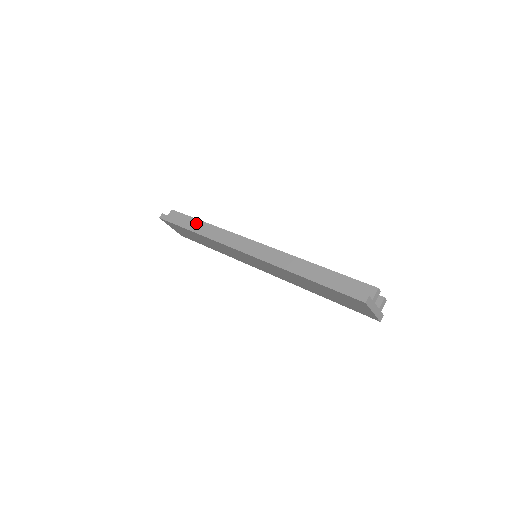
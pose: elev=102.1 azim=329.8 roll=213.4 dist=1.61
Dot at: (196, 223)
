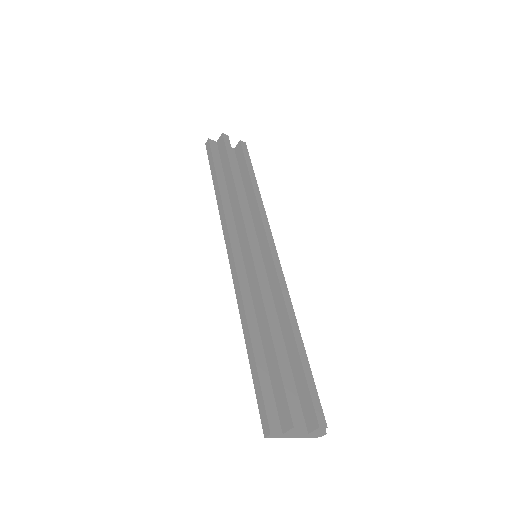
Dot at: (227, 171)
